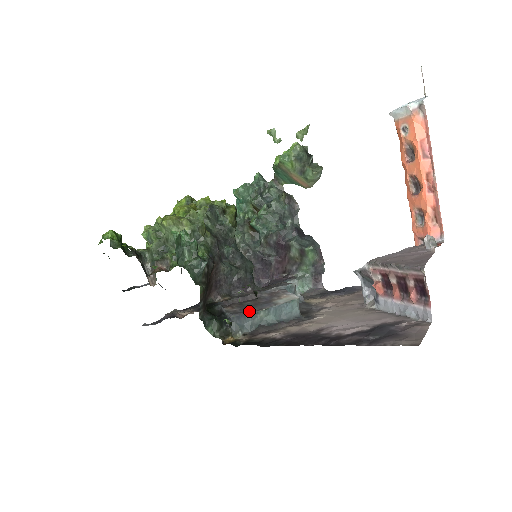
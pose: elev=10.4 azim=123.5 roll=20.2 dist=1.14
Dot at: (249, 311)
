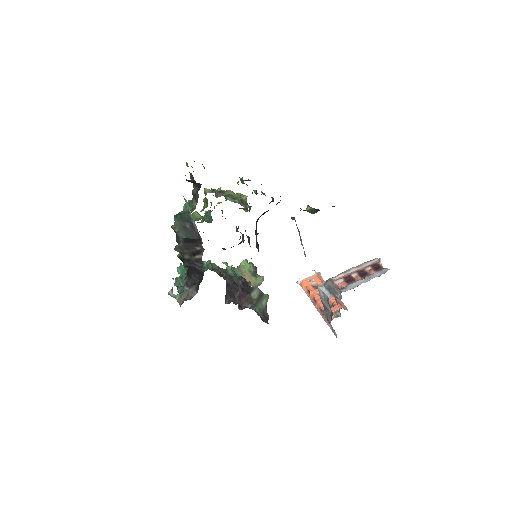
Dot at: occluded
